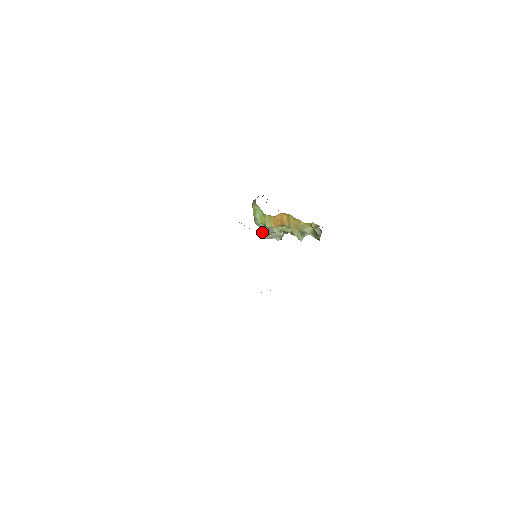
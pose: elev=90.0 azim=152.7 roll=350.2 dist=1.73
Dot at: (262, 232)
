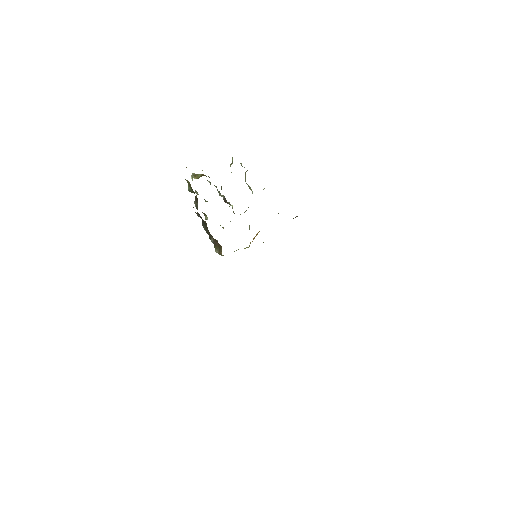
Dot at: occluded
